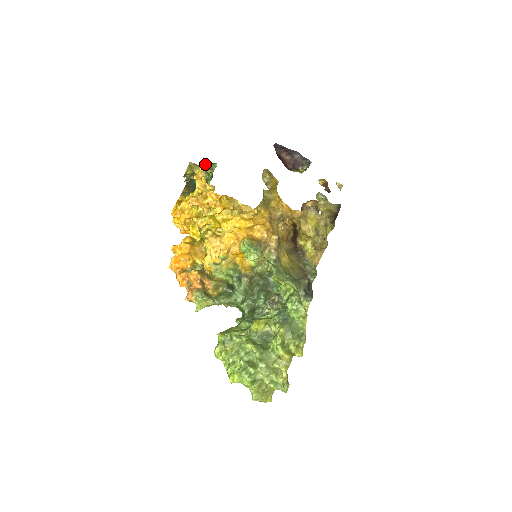
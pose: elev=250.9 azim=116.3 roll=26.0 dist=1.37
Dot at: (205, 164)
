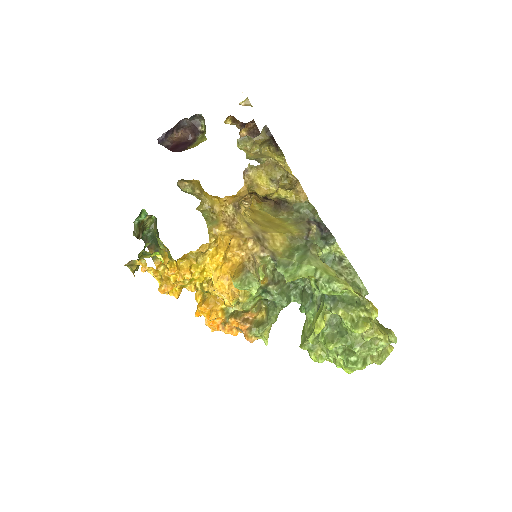
Dot at: (137, 220)
